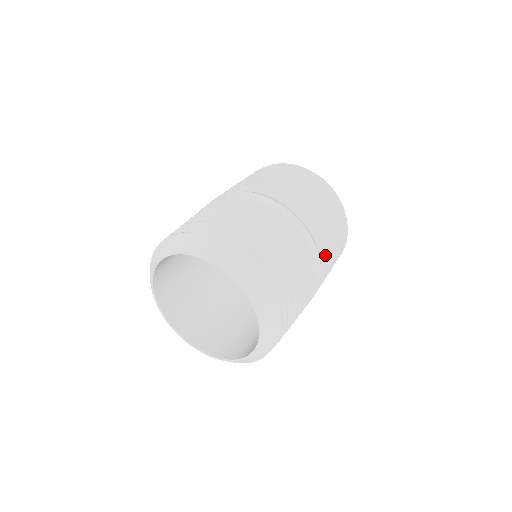
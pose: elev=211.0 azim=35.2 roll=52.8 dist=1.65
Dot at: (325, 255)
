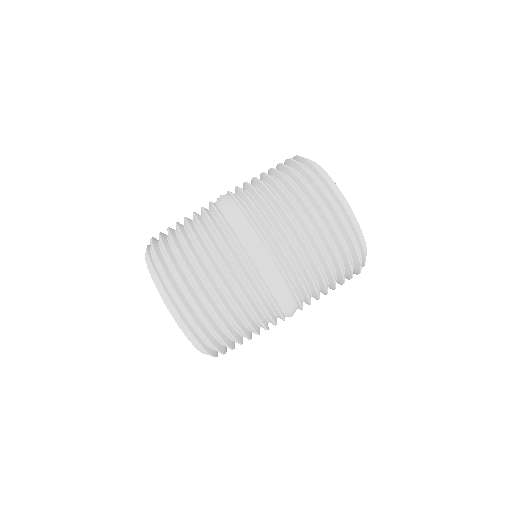
Dot at: (303, 291)
